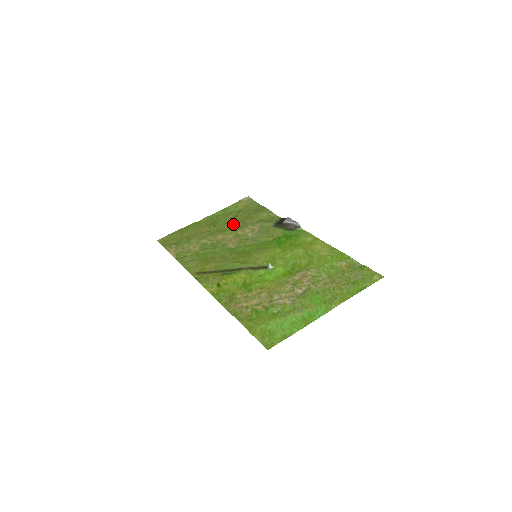
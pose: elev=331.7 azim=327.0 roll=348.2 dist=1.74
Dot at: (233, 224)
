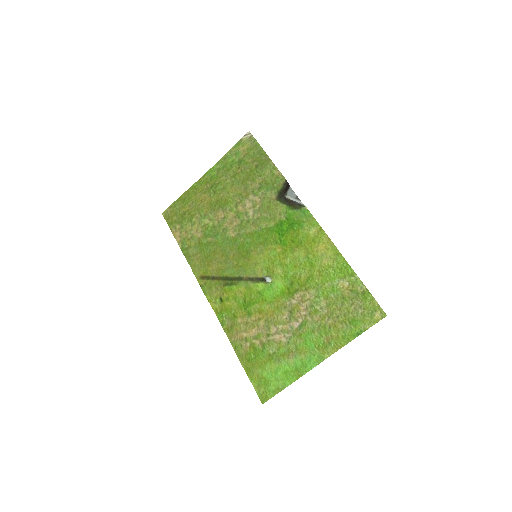
Dot at: (233, 190)
